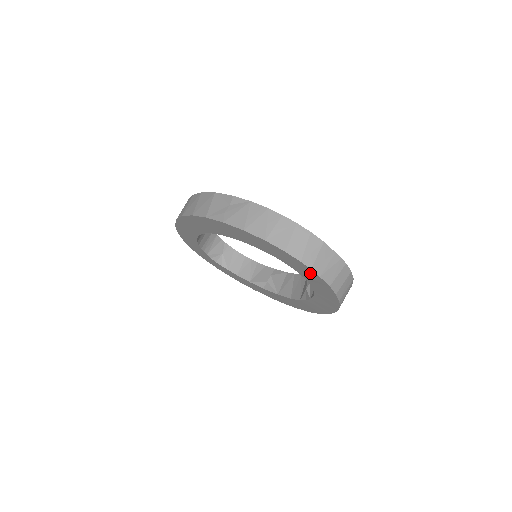
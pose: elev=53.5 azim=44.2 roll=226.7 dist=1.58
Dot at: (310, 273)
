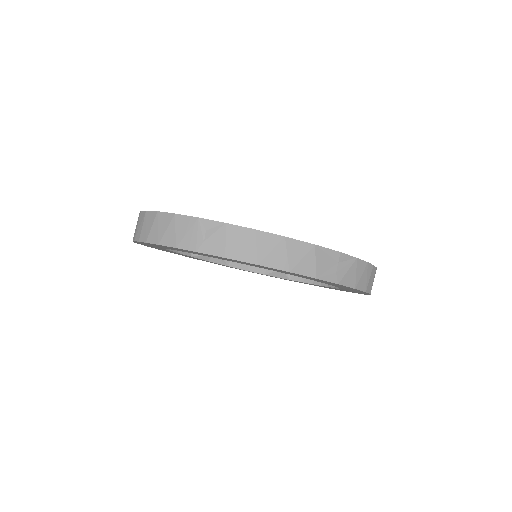
Dot at: occluded
